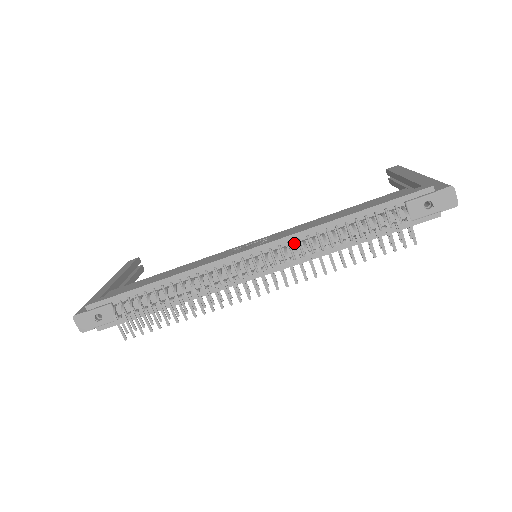
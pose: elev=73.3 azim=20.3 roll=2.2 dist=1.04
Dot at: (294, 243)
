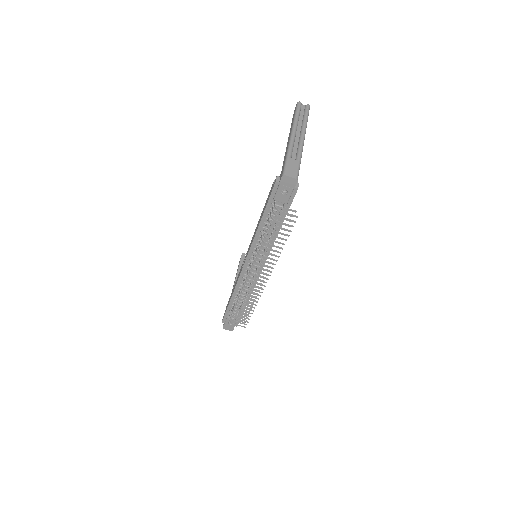
Dot at: (255, 251)
